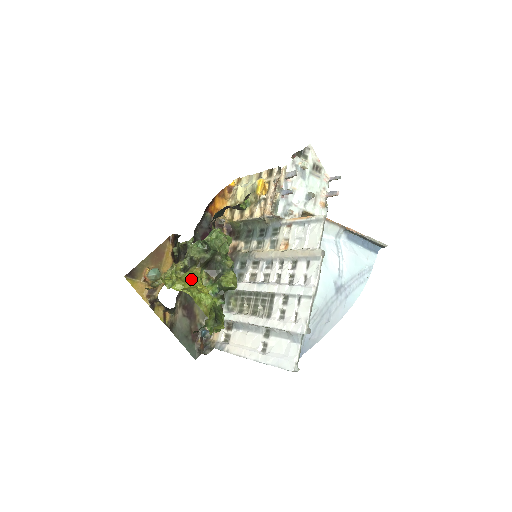
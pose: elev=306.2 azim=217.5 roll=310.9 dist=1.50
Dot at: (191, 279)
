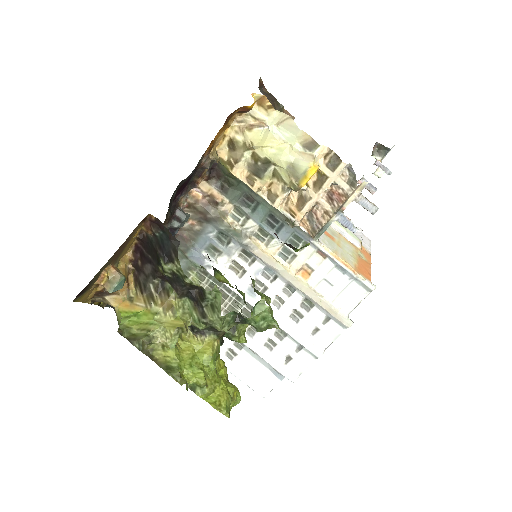
Dot at: (215, 366)
